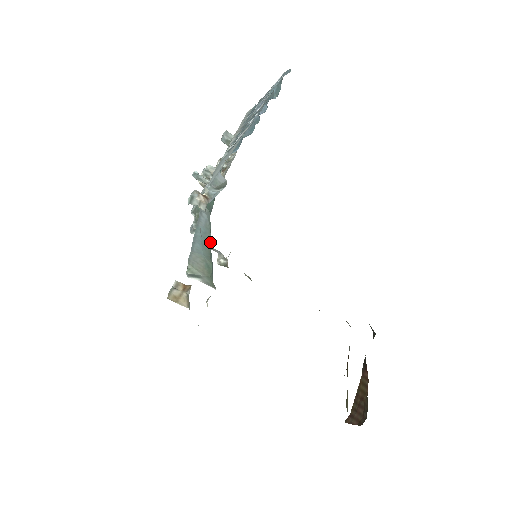
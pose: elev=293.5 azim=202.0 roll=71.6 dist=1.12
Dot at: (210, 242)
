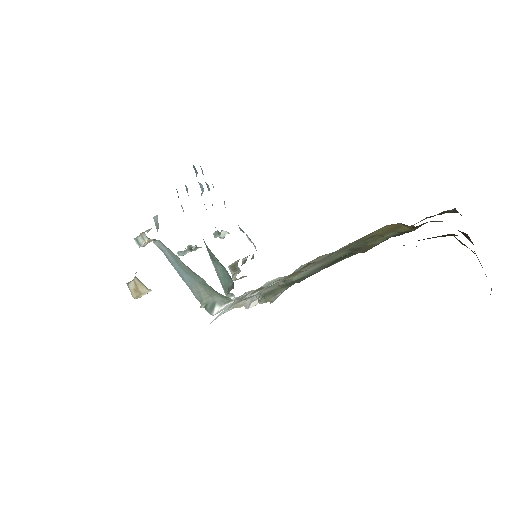
Dot at: (181, 261)
